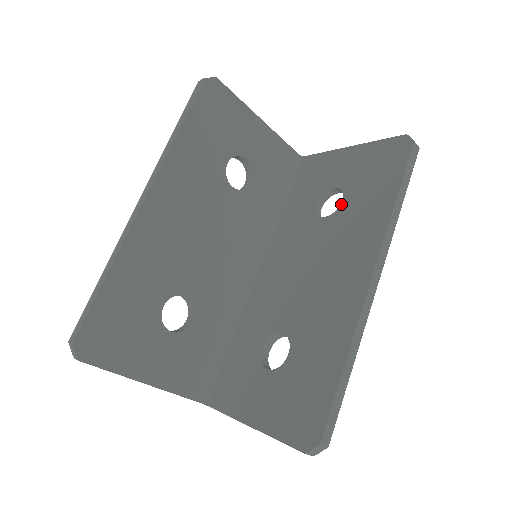
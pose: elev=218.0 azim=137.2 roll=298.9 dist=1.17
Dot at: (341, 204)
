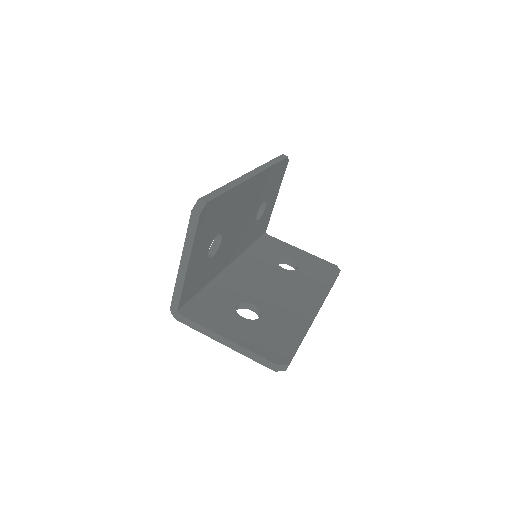
Dot at: (297, 270)
